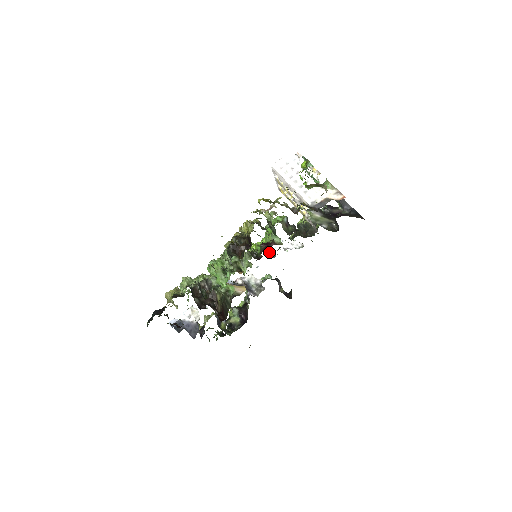
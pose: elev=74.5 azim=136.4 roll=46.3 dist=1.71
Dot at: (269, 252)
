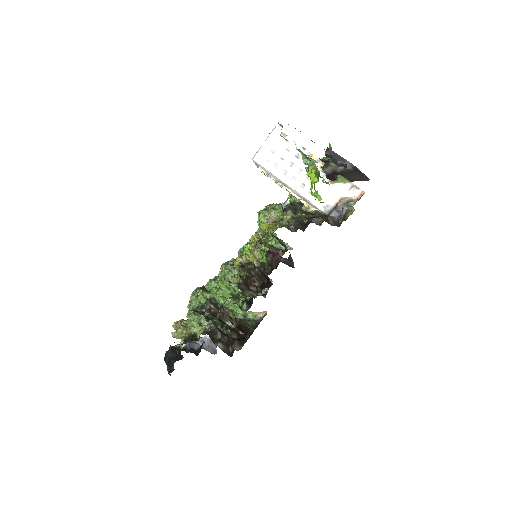
Dot at: occluded
